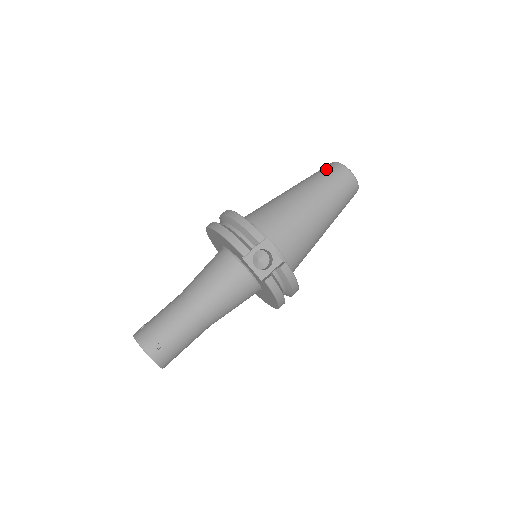
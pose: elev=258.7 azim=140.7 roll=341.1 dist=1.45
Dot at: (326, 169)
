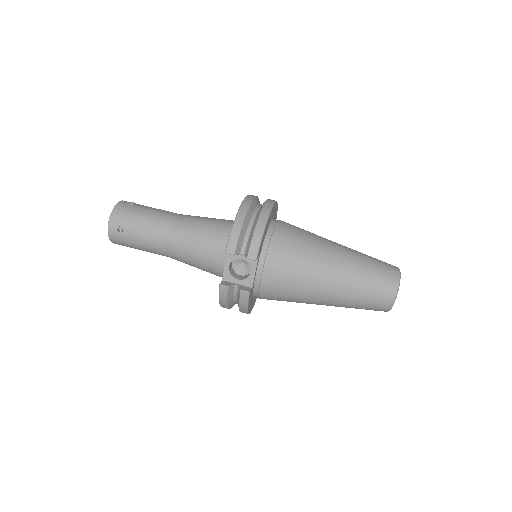
Dot at: (383, 268)
